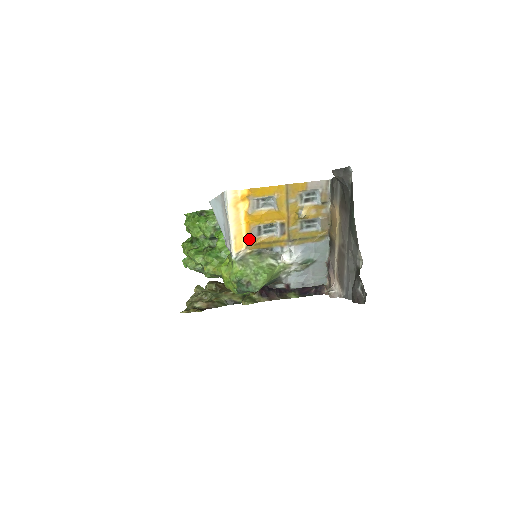
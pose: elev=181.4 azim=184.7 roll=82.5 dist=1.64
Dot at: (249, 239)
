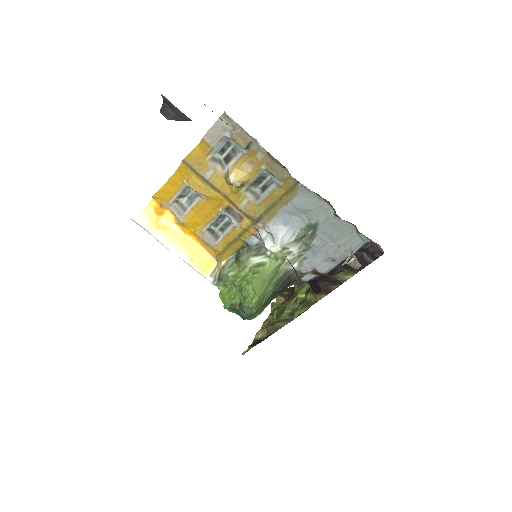
Dot at: (211, 250)
